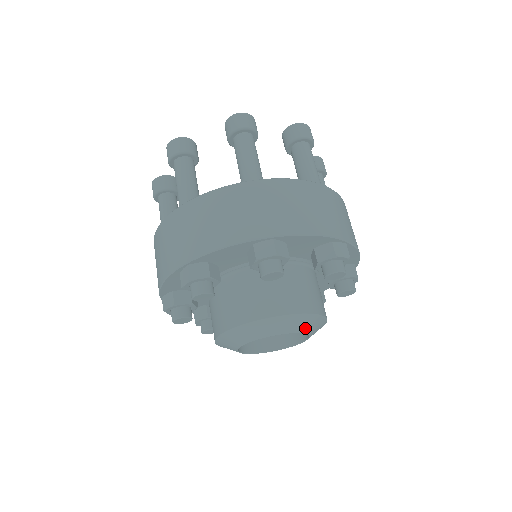
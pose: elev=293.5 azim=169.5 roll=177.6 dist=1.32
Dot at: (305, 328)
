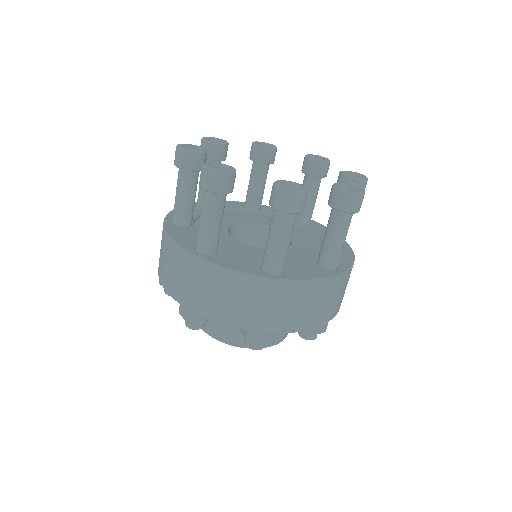
Dot at: occluded
